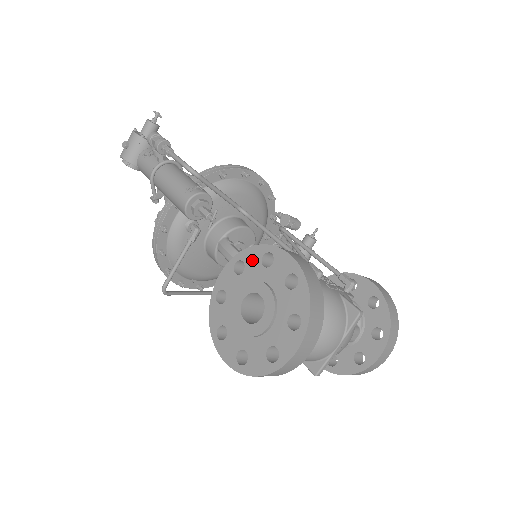
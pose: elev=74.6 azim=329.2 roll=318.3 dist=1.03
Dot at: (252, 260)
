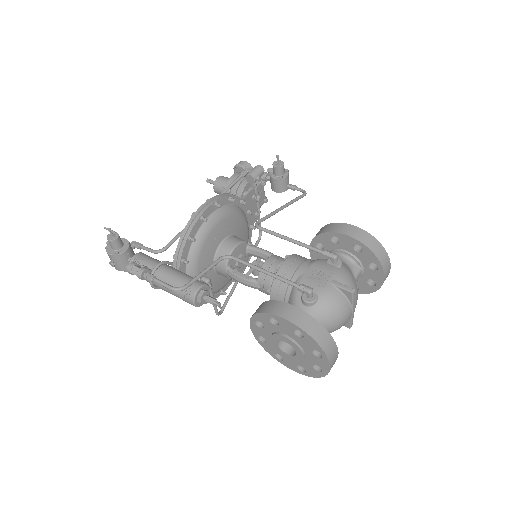
Dot at: (264, 321)
